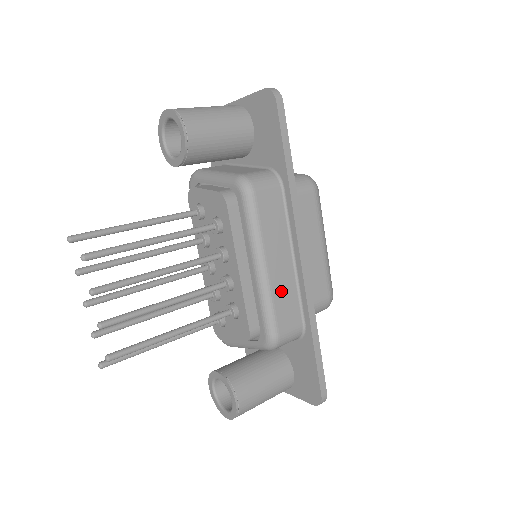
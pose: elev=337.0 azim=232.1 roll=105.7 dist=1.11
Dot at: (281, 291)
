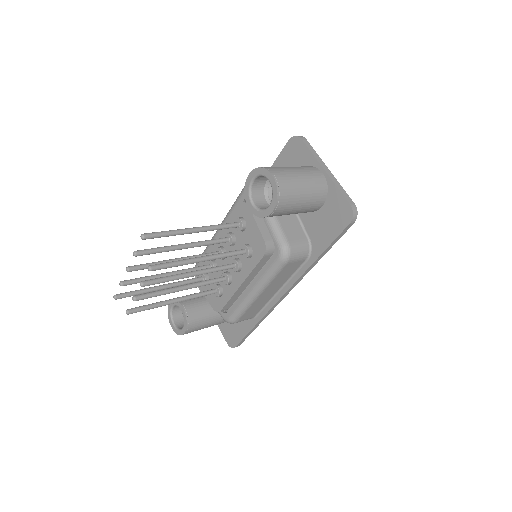
Dot at: (257, 304)
